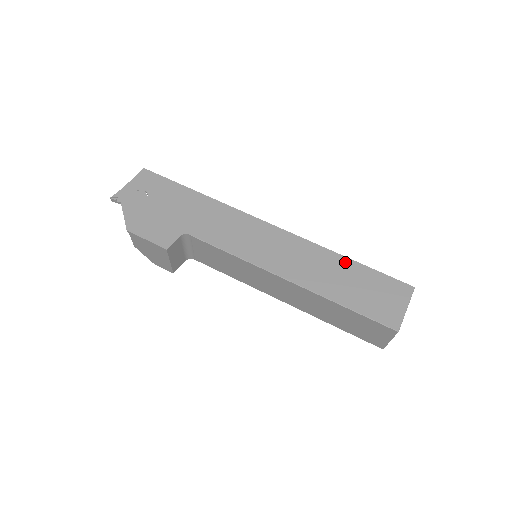
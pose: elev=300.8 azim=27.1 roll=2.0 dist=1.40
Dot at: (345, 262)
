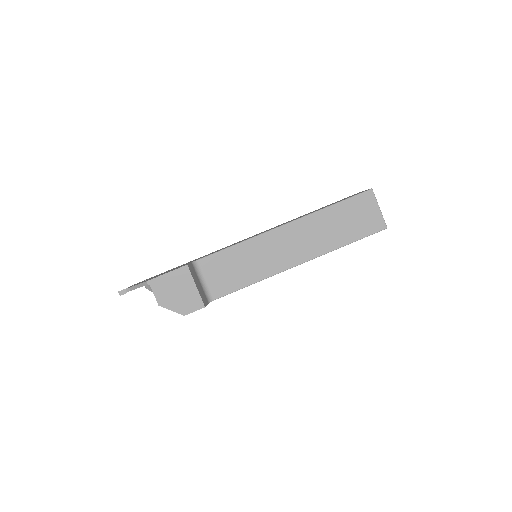
Dot at: (310, 212)
